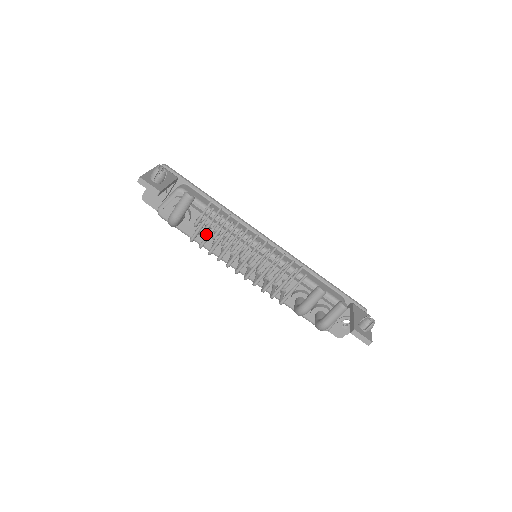
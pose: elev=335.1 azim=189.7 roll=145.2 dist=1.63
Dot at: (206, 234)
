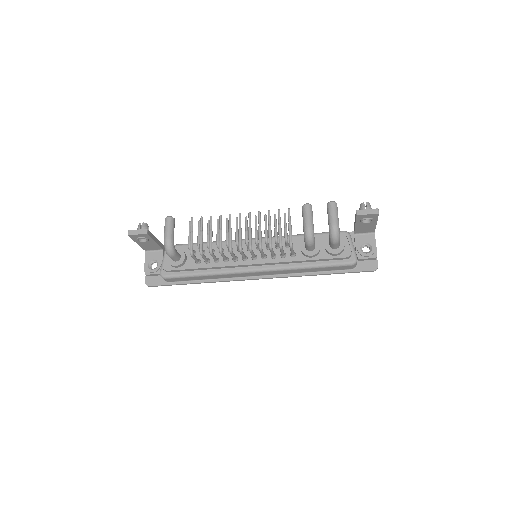
Dot at: occluded
